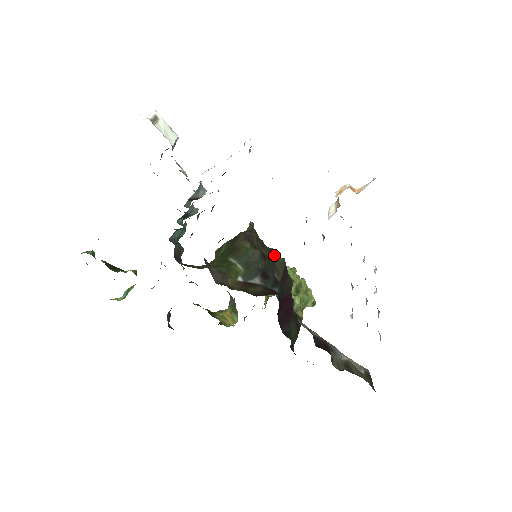
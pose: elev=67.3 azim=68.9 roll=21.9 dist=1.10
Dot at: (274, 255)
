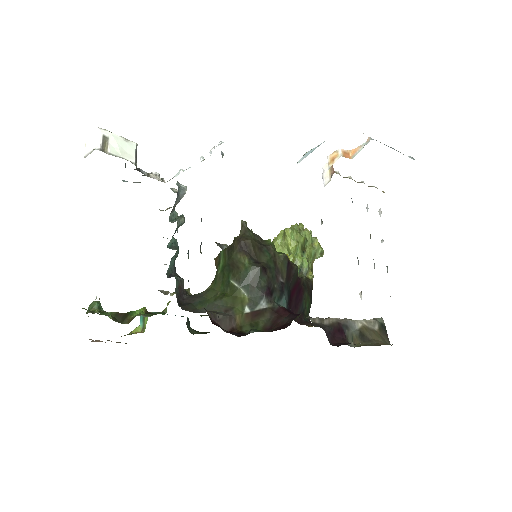
Dot at: (274, 255)
